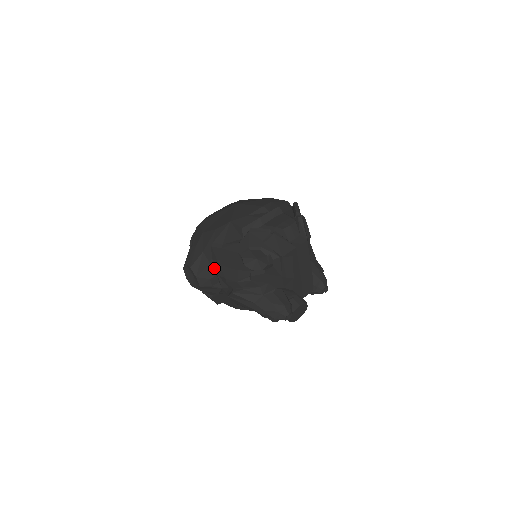
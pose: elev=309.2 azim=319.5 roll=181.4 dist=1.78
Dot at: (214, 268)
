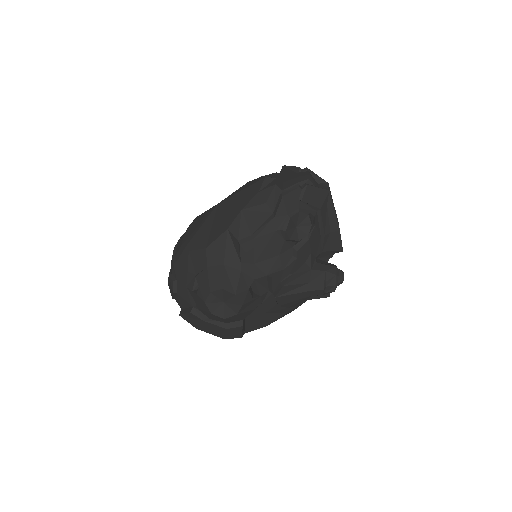
Dot at: (247, 273)
